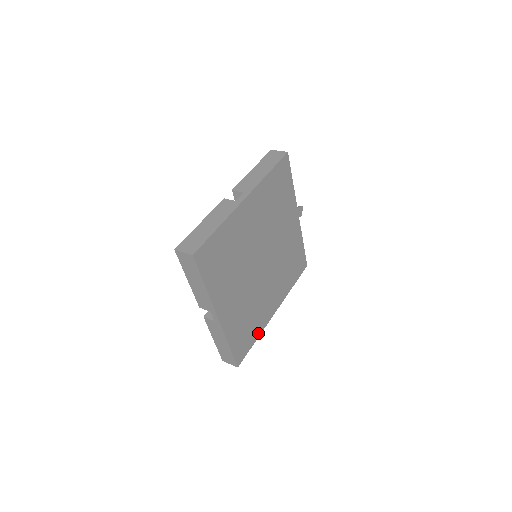
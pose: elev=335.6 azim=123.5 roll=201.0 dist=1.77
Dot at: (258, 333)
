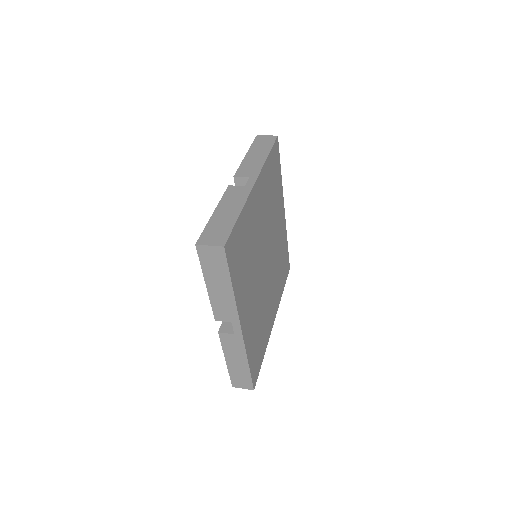
Dot at: (265, 347)
